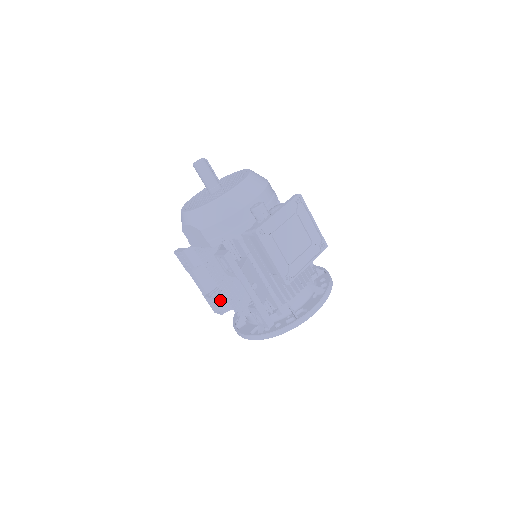
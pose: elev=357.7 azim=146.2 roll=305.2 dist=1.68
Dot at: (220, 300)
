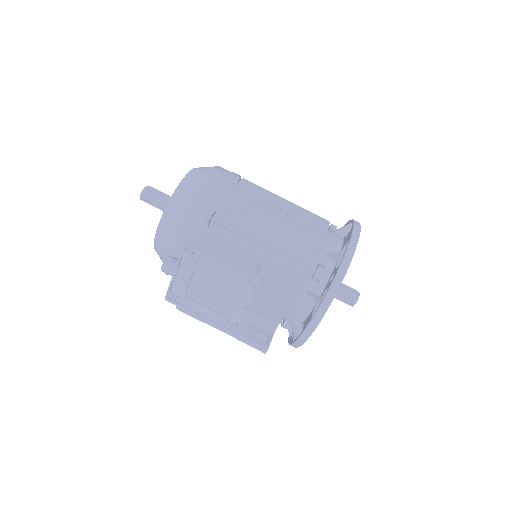
Dot at: occluded
